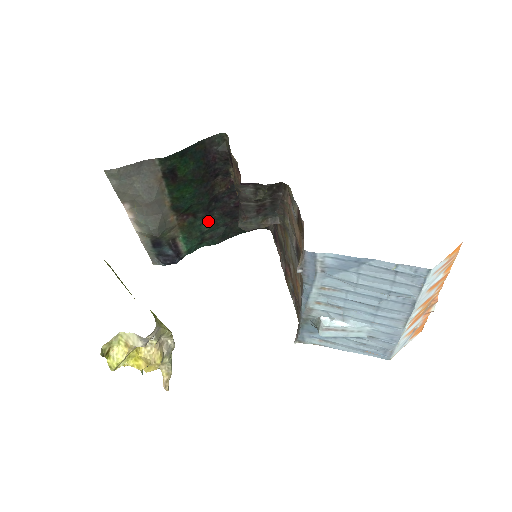
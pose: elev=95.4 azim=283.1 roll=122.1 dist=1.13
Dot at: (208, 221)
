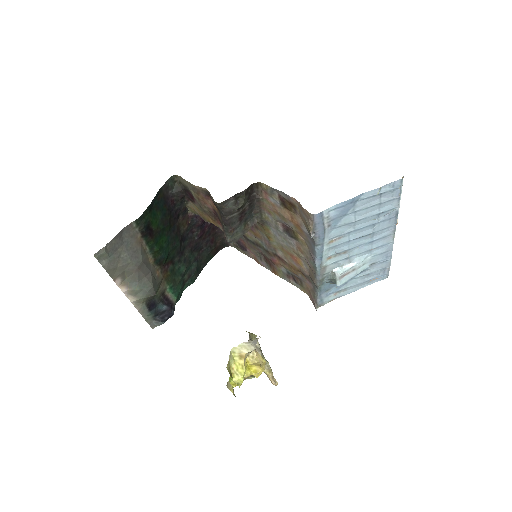
Dot at: (183, 262)
